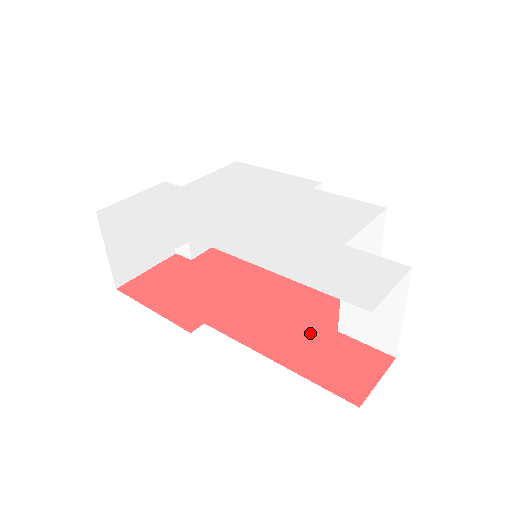
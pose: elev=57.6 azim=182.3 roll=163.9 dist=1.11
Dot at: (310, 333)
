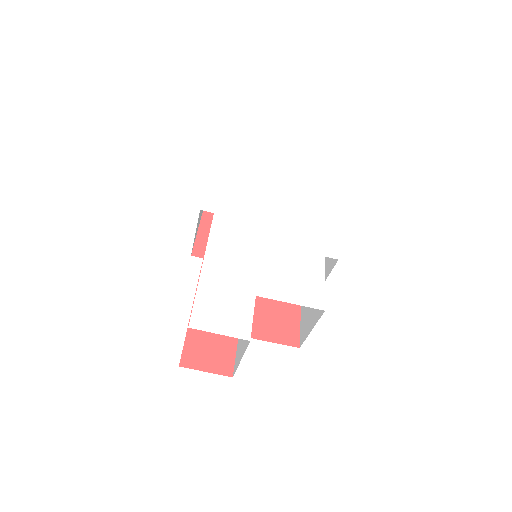
Dot at: occluded
